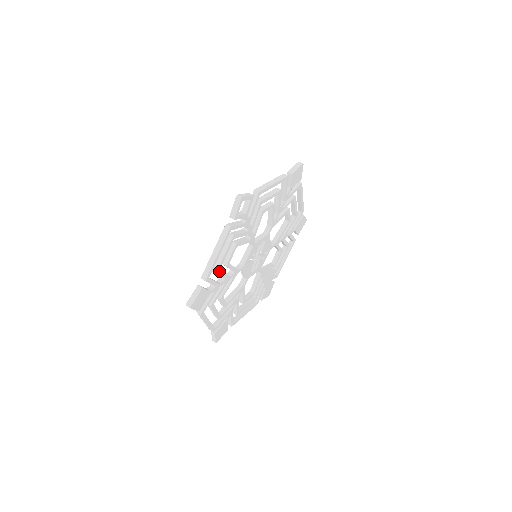
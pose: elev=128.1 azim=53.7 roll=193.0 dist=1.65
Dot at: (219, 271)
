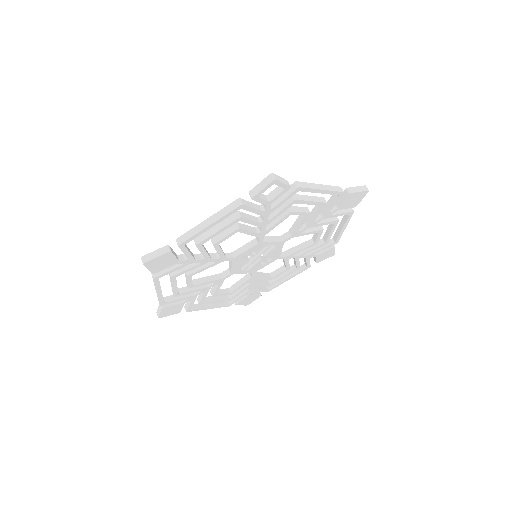
Dot at: (201, 245)
